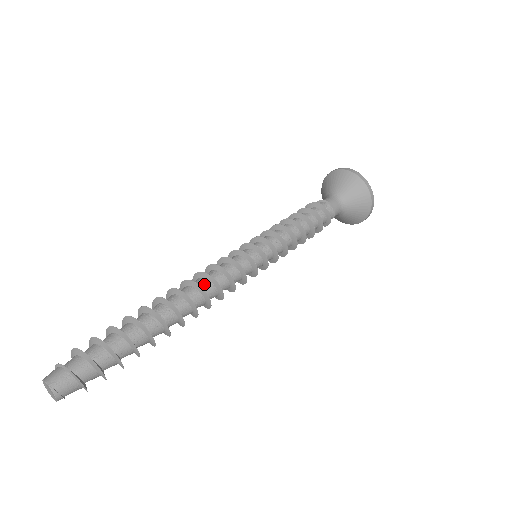
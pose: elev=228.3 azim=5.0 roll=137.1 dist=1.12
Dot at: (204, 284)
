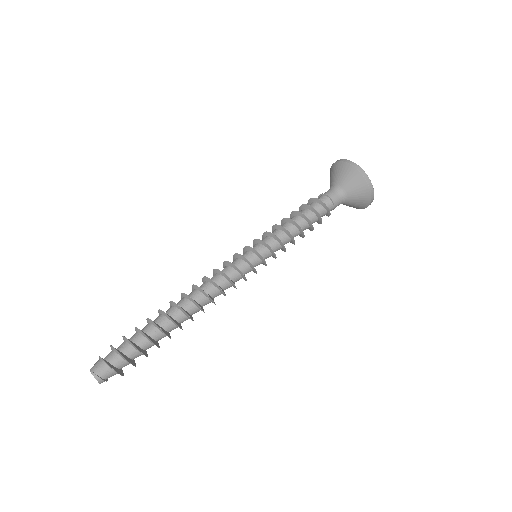
Dot at: (203, 285)
